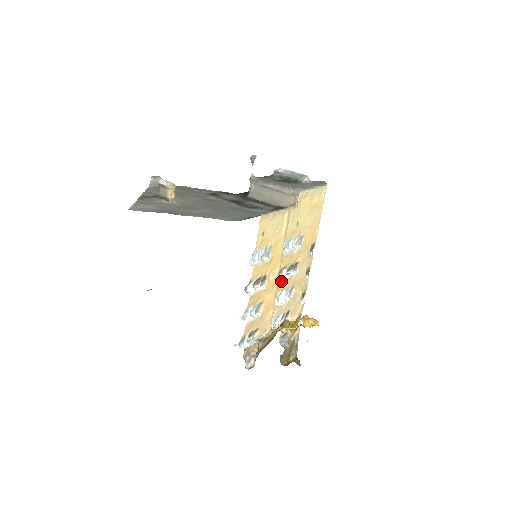
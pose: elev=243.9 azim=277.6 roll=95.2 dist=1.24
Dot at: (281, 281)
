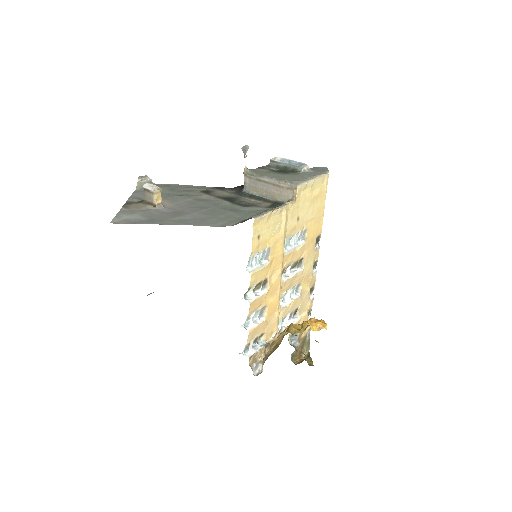
Dot at: (285, 281)
